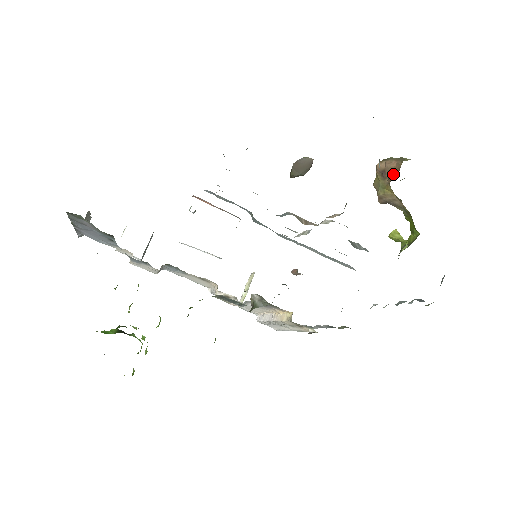
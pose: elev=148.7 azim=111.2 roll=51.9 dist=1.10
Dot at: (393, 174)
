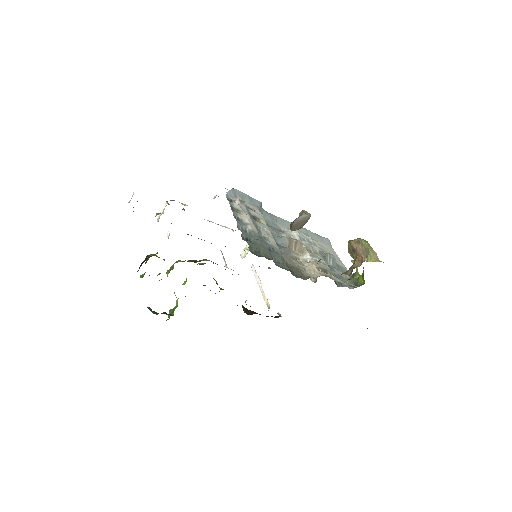
Dot at: (357, 262)
